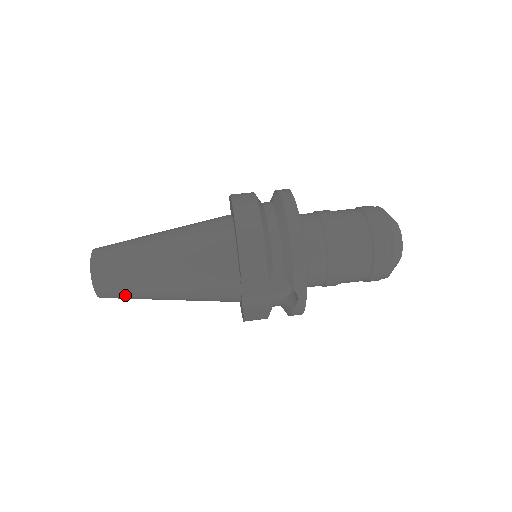
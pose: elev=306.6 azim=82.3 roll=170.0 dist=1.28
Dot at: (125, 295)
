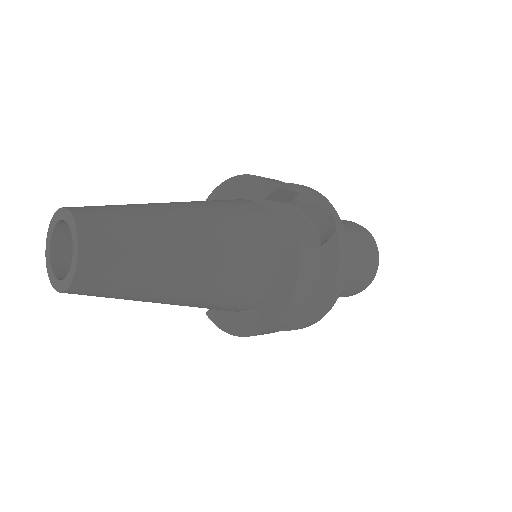
Dot at: (127, 237)
